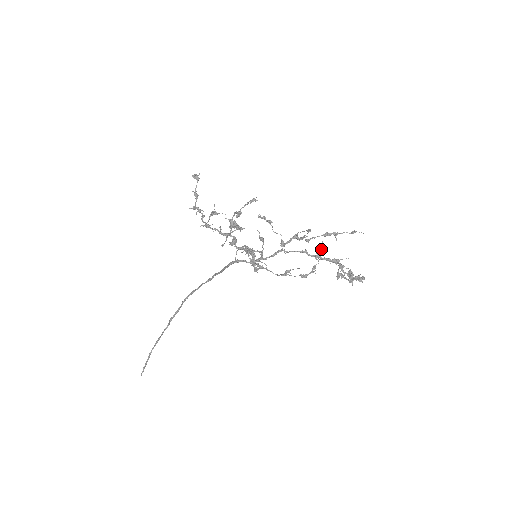
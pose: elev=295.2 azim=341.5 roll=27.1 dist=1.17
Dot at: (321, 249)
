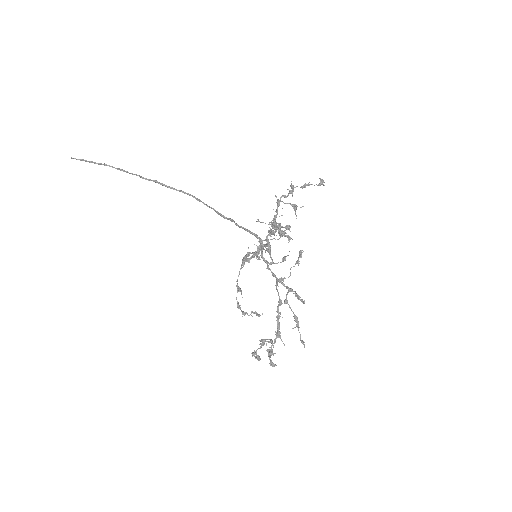
Dot at: (259, 314)
